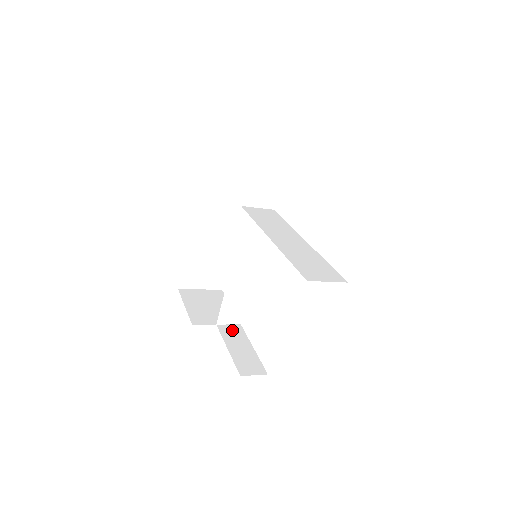
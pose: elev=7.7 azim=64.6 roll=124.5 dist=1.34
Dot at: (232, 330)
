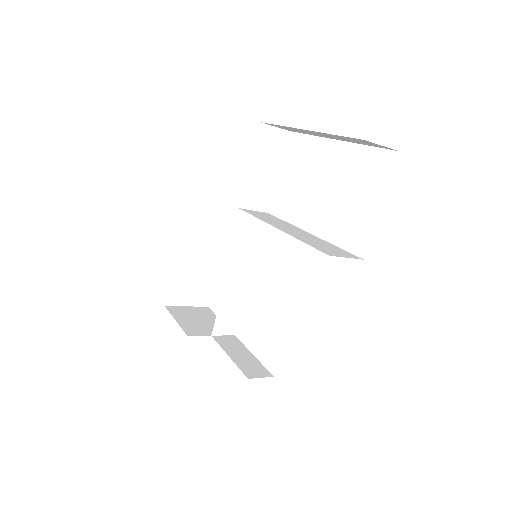
Dot at: (228, 340)
